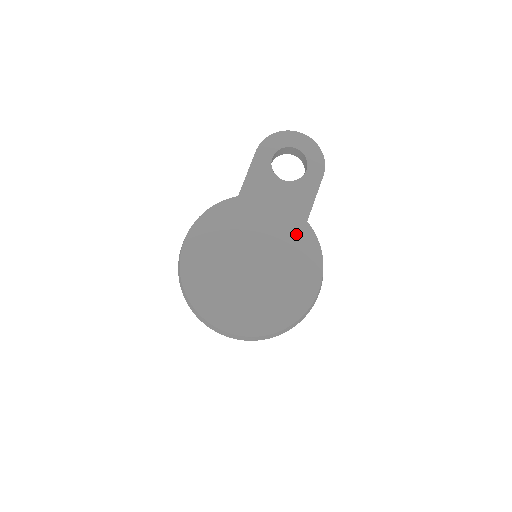
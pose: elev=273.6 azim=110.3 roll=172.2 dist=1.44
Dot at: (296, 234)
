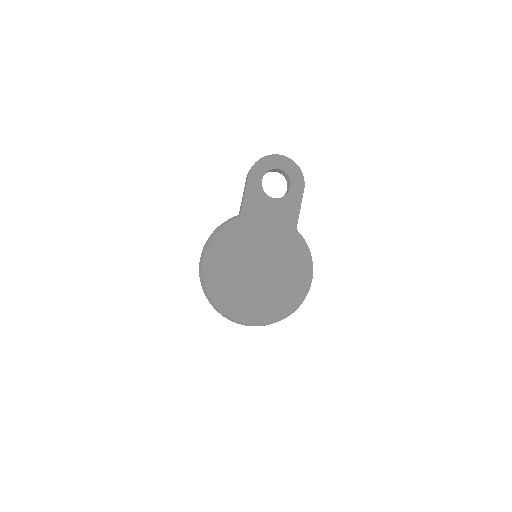
Dot at: (289, 241)
